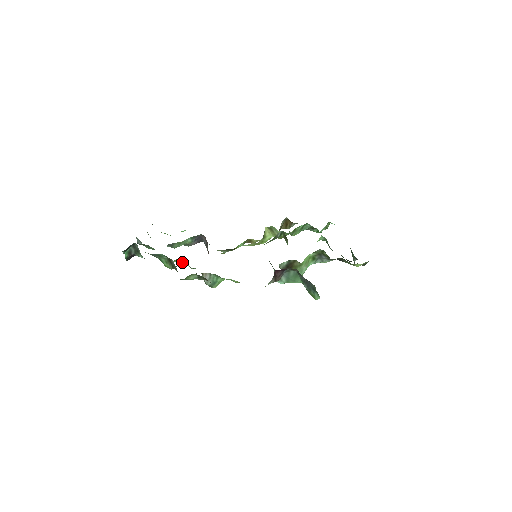
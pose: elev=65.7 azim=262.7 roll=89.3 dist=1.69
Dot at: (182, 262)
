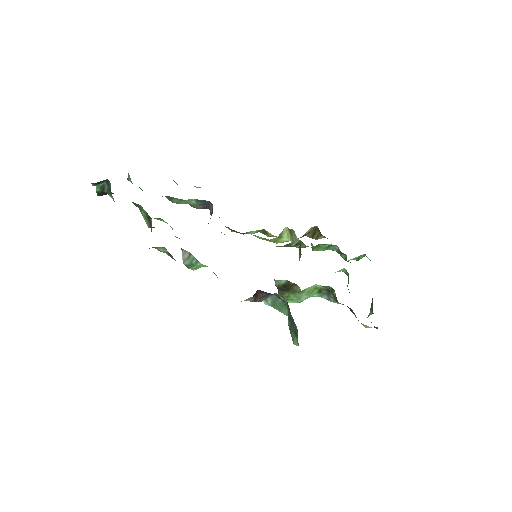
Dot at: occluded
